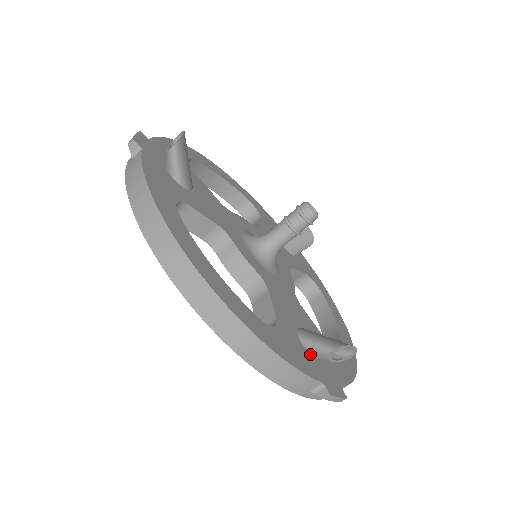
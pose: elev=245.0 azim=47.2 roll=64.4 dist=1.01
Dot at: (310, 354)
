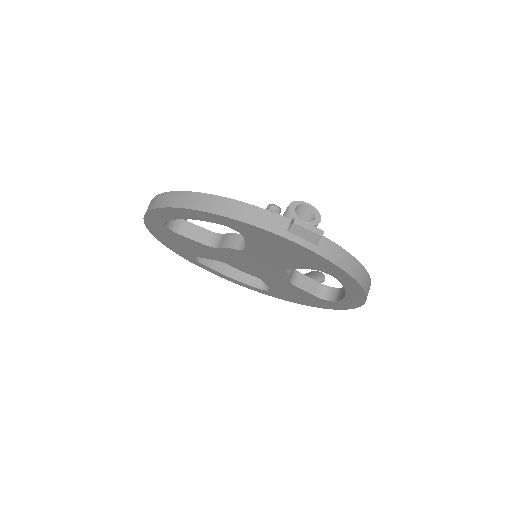
Dot at: occluded
